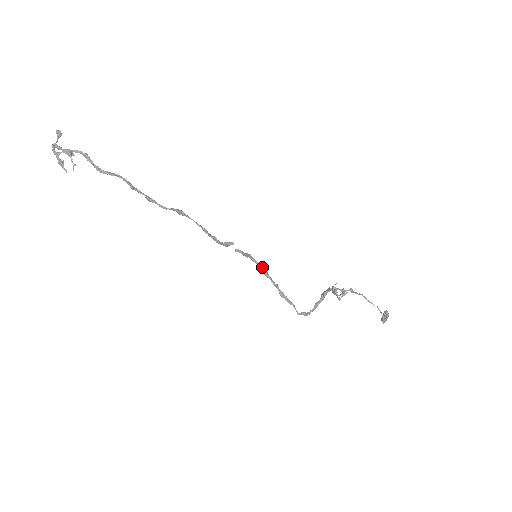
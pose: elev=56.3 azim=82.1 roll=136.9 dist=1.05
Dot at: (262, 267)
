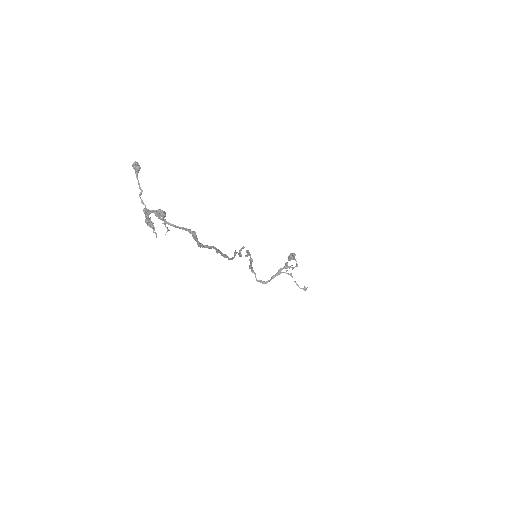
Dot at: occluded
